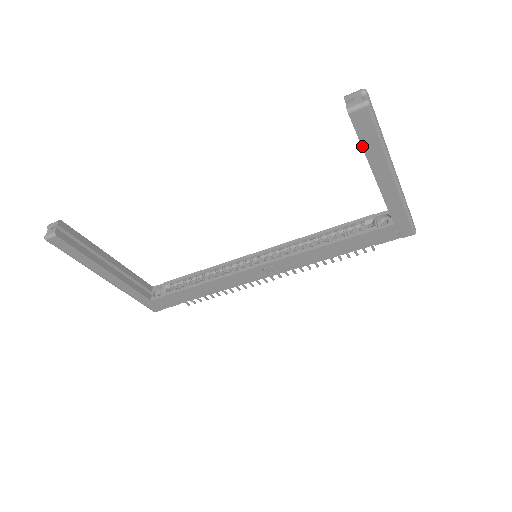
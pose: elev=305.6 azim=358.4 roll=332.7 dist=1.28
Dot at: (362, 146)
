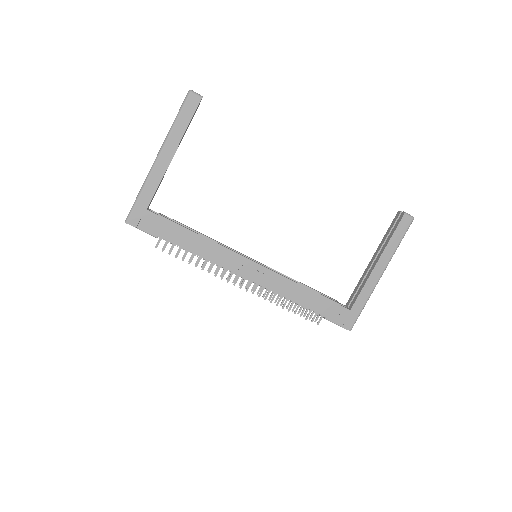
Dot at: (391, 237)
